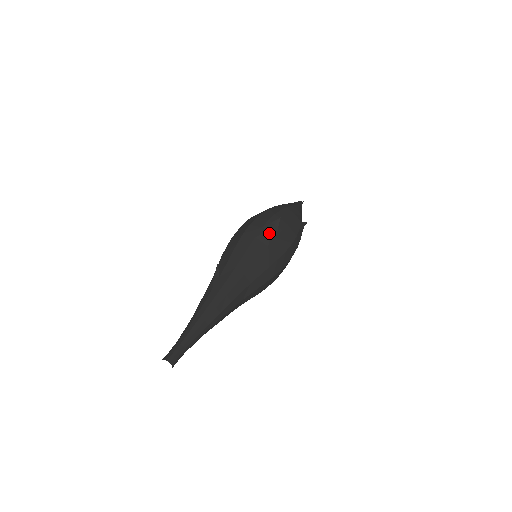
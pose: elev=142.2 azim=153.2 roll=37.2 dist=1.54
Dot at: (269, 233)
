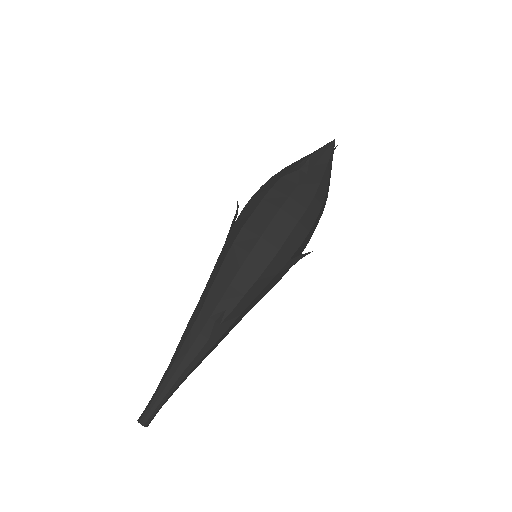
Dot at: occluded
